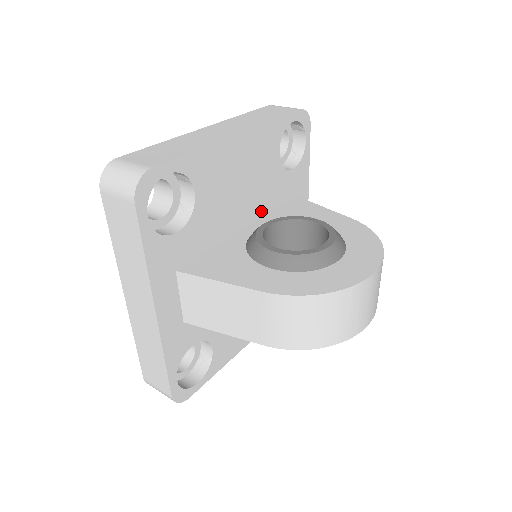
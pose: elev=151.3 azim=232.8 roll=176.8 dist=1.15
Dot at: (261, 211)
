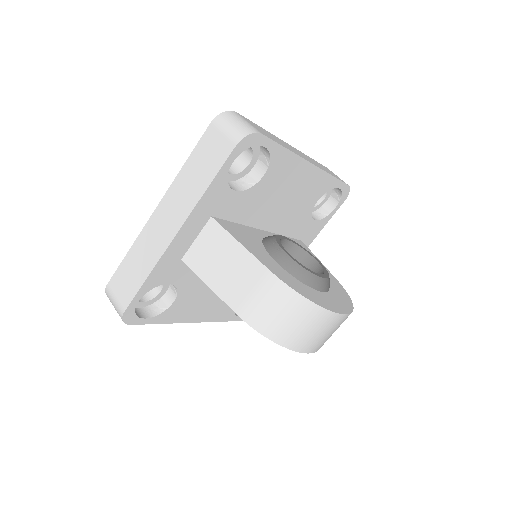
Dot at: (279, 229)
